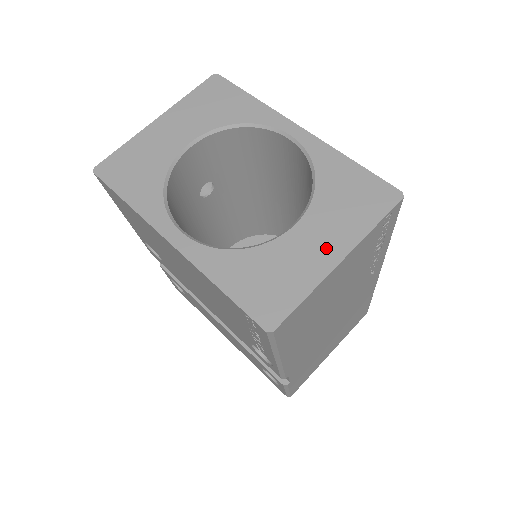
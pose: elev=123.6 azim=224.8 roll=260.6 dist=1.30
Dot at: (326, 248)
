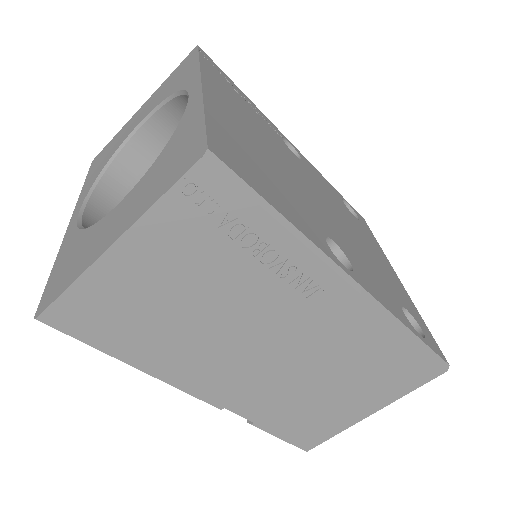
Dot at: (114, 229)
